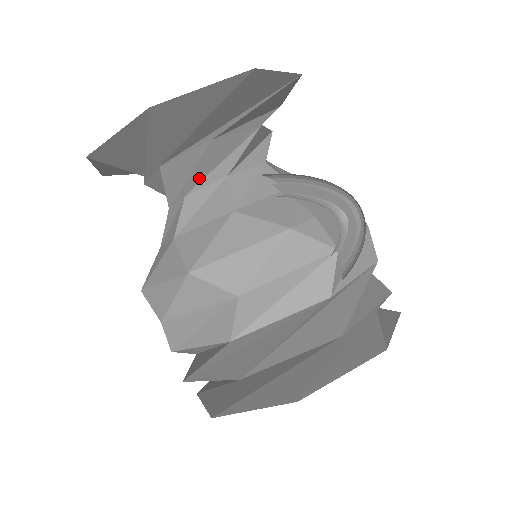
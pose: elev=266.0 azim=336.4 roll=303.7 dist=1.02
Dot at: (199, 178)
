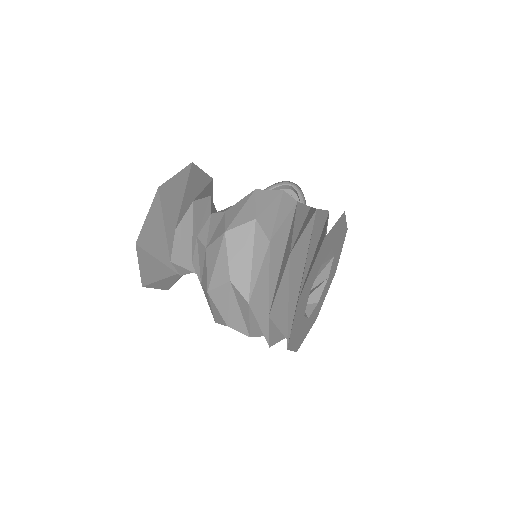
Dot at: (212, 211)
